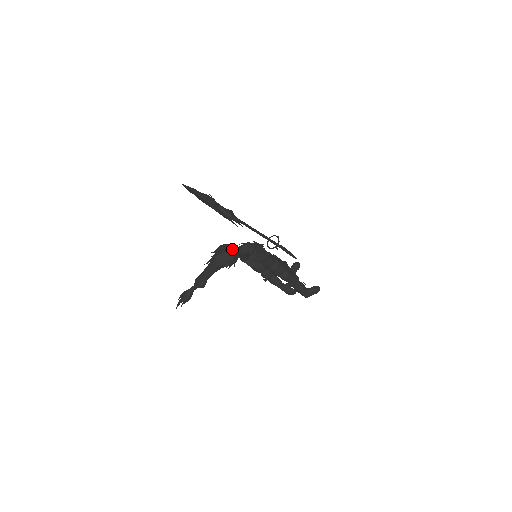
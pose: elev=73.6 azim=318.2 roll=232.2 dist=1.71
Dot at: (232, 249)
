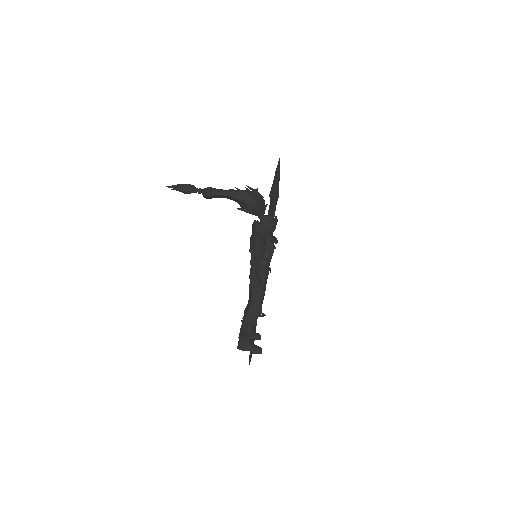
Dot at: (264, 200)
